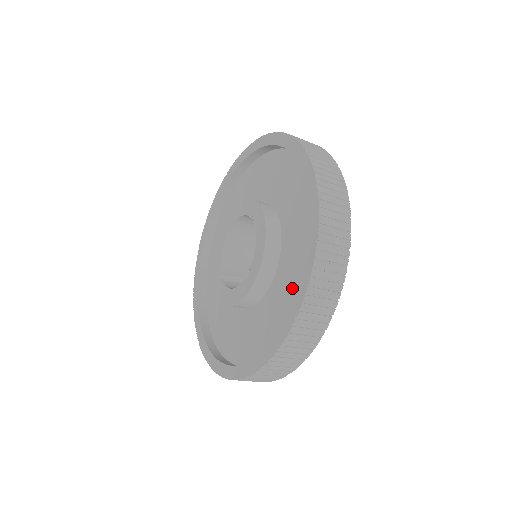
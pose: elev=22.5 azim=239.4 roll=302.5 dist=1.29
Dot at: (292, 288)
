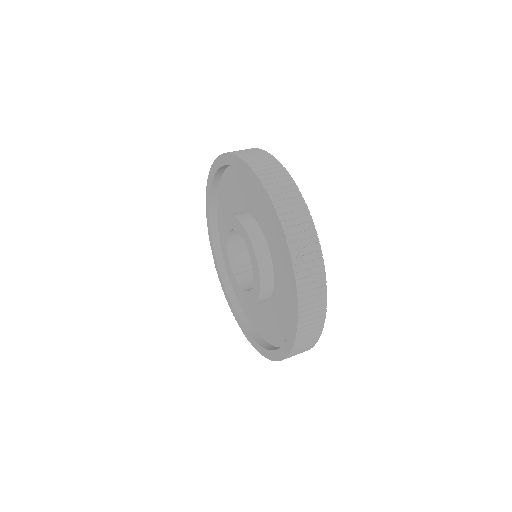
Dot at: (288, 310)
